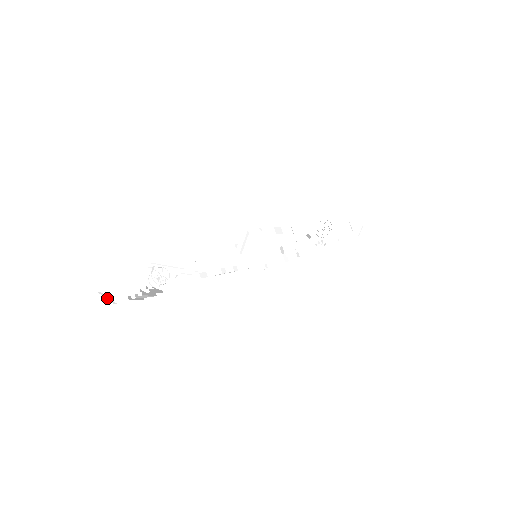
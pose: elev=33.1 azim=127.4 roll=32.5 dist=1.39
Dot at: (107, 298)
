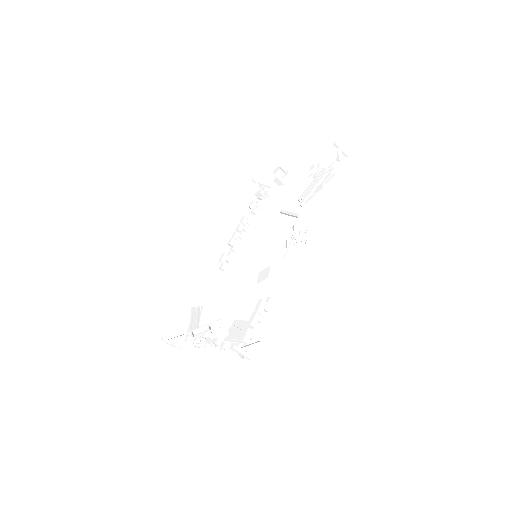
Dot at: (175, 345)
